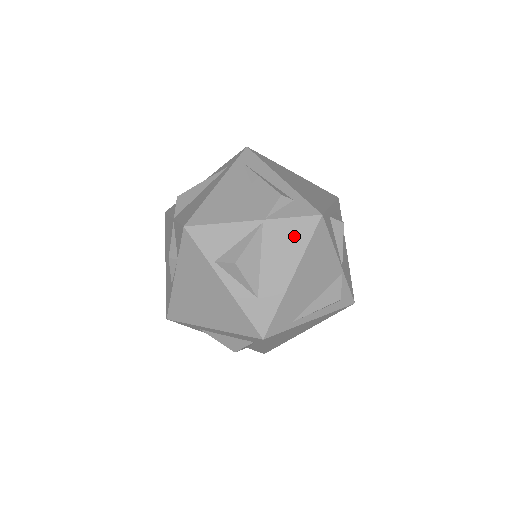
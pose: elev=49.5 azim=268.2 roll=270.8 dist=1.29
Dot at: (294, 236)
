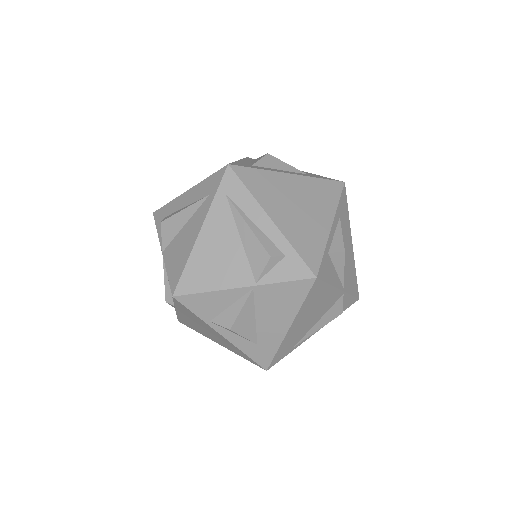
Dot at: (288, 297)
